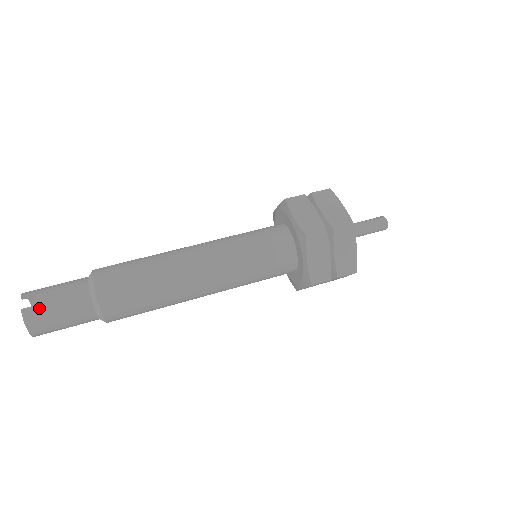
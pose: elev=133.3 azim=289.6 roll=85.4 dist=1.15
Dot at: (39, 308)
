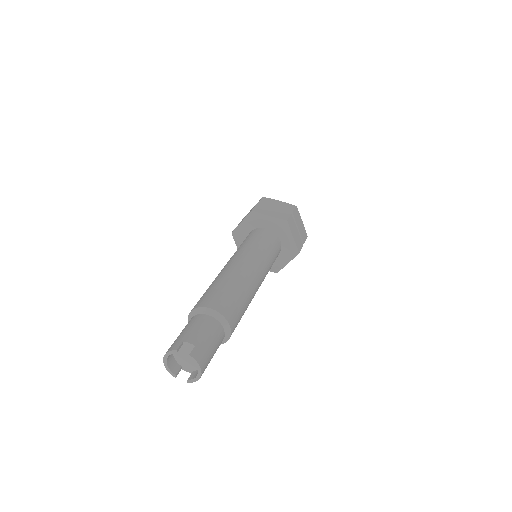
Dot at: (198, 347)
